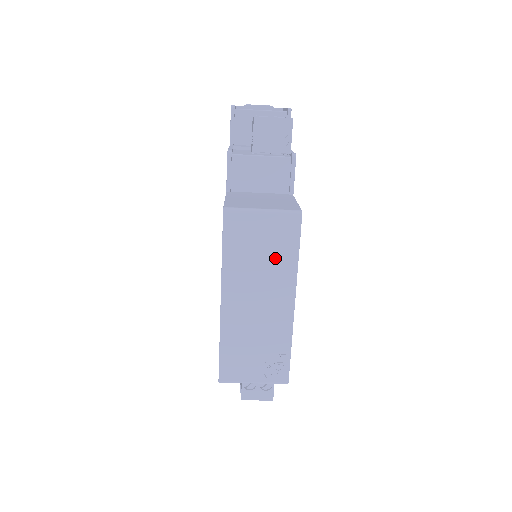
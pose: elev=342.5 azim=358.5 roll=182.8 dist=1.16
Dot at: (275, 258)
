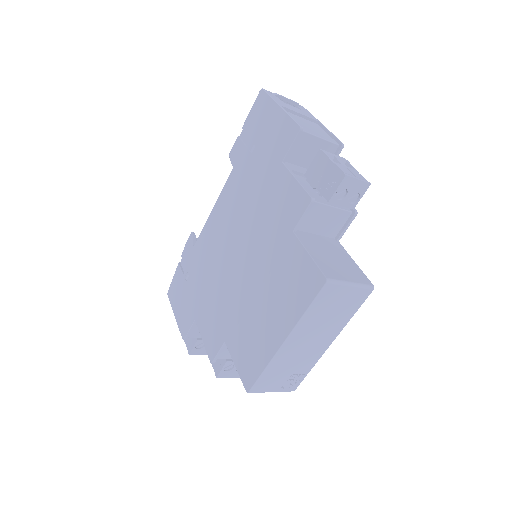
Dot at: (339, 316)
